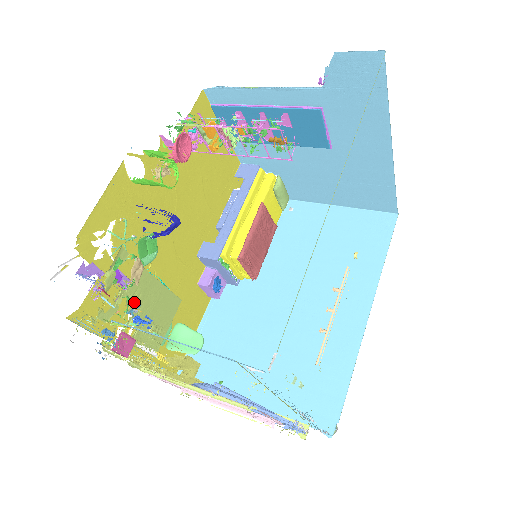
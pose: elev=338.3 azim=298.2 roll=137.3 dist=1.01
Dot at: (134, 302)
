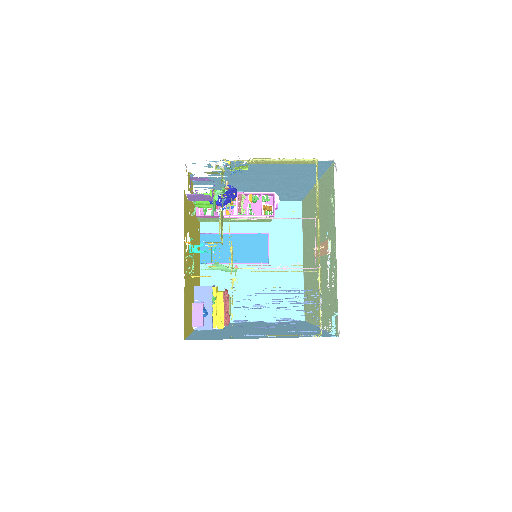
Dot at: (222, 199)
